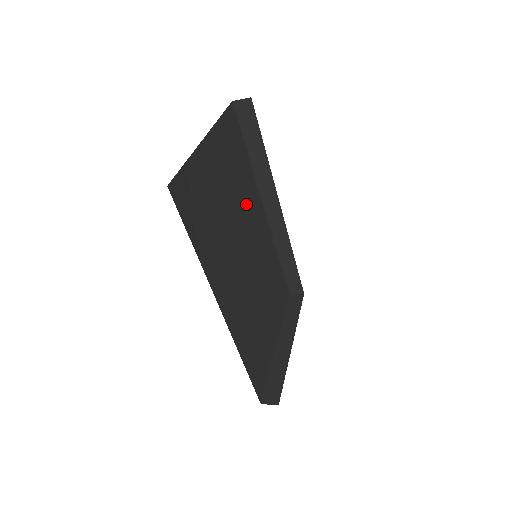
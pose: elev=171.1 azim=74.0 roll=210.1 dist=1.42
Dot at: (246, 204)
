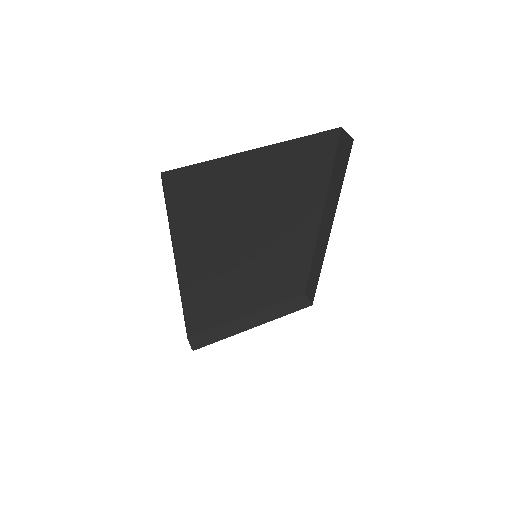
Dot at: (288, 213)
